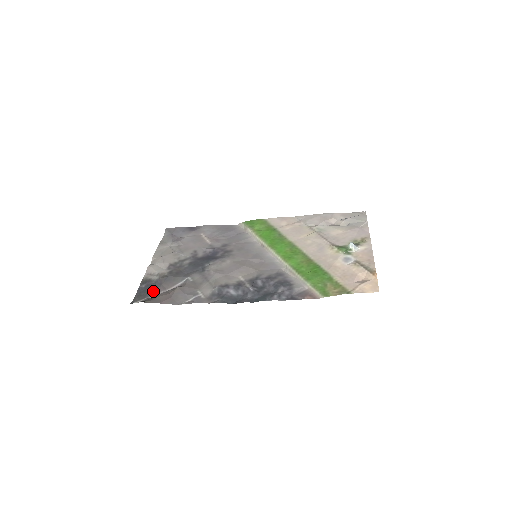
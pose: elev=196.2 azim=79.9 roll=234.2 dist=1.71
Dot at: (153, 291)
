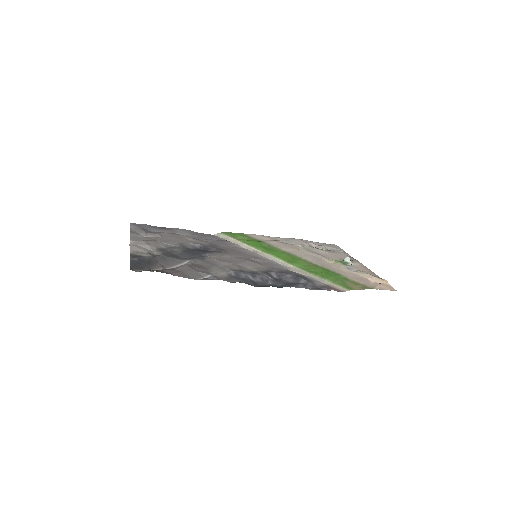
Dot at: (151, 265)
